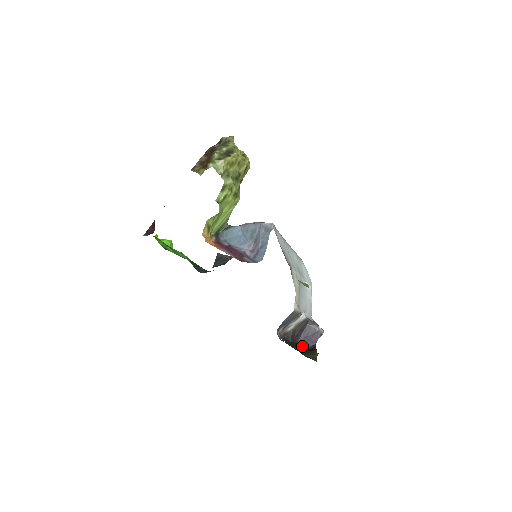
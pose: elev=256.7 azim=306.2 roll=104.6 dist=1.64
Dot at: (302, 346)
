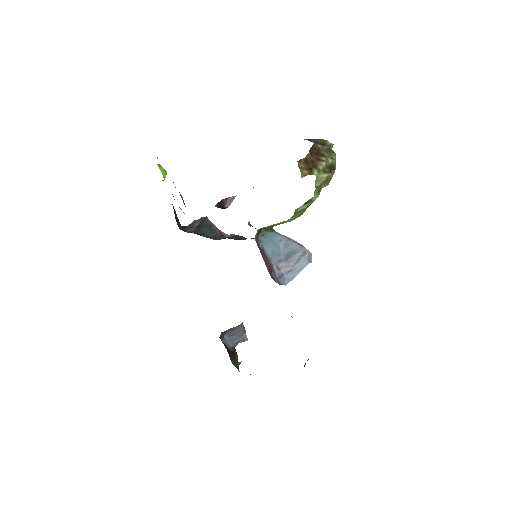
Dot at: (225, 344)
